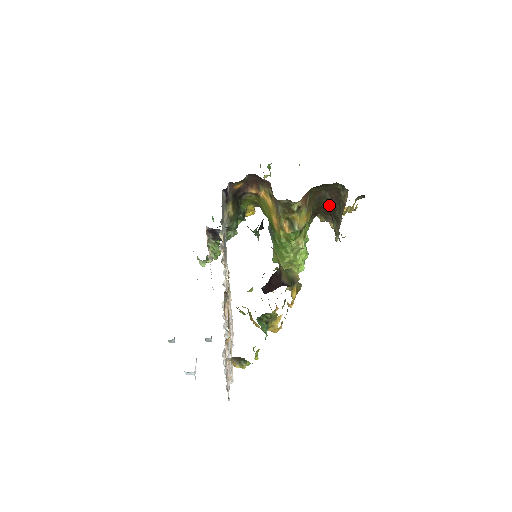
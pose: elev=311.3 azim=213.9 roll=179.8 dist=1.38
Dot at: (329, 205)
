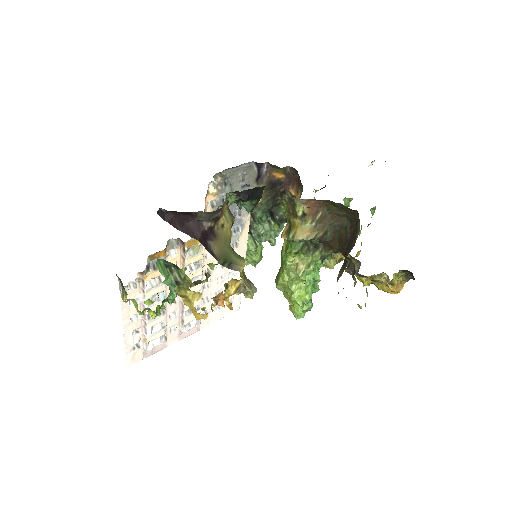
Dot at: (346, 241)
